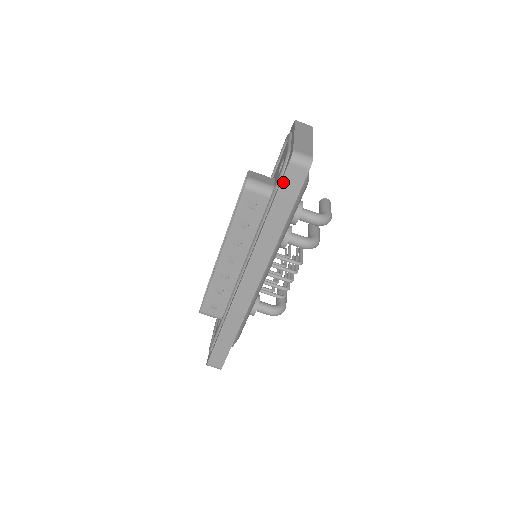
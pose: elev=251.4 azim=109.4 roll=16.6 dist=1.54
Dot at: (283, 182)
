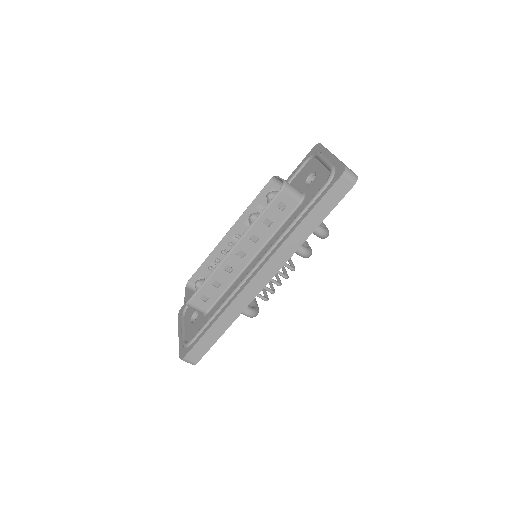
Dot at: (330, 190)
